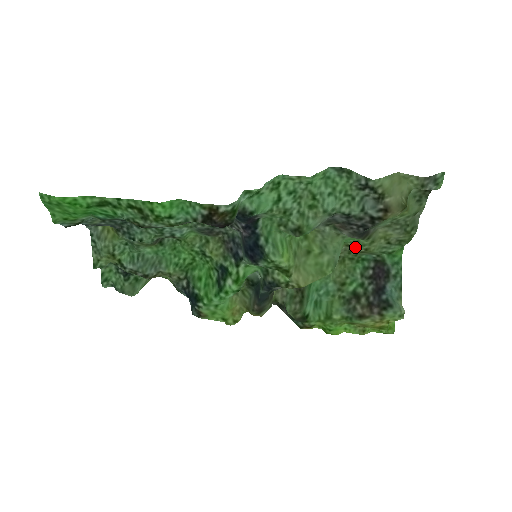
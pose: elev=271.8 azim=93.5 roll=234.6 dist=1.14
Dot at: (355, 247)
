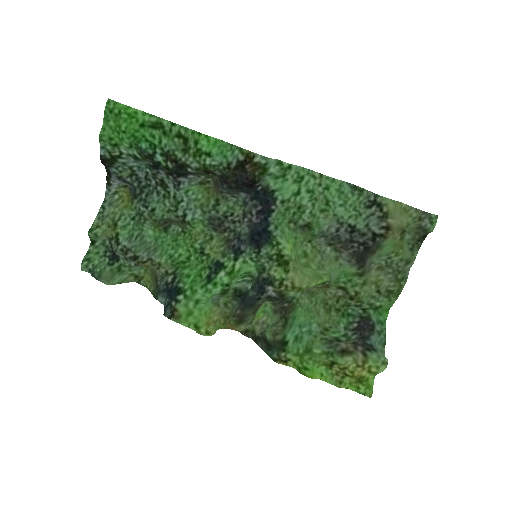
Dot at: (346, 288)
